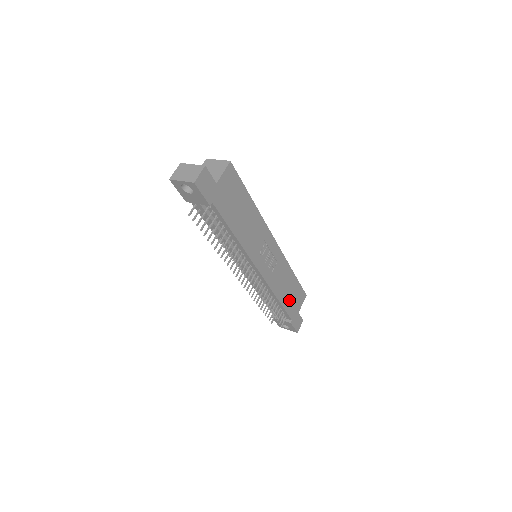
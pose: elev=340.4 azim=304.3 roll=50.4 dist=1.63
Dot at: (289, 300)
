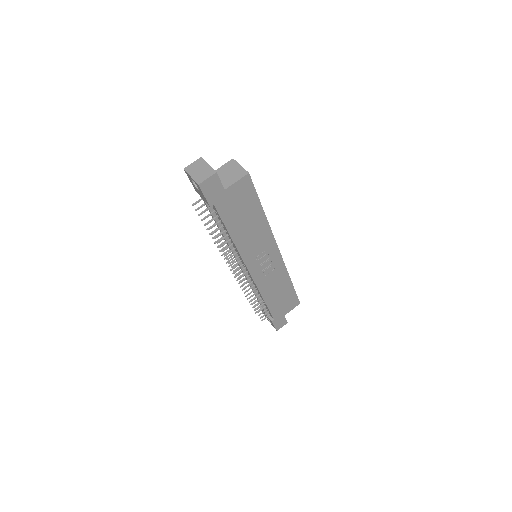
Dot at: (277, 303)
